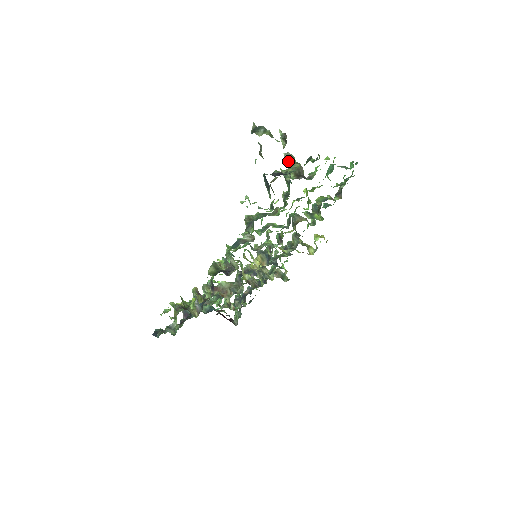
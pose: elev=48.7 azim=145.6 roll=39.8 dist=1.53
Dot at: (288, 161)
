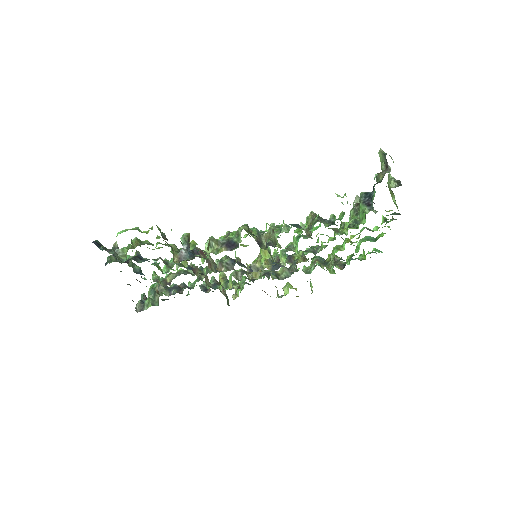
Dot at: occluded
